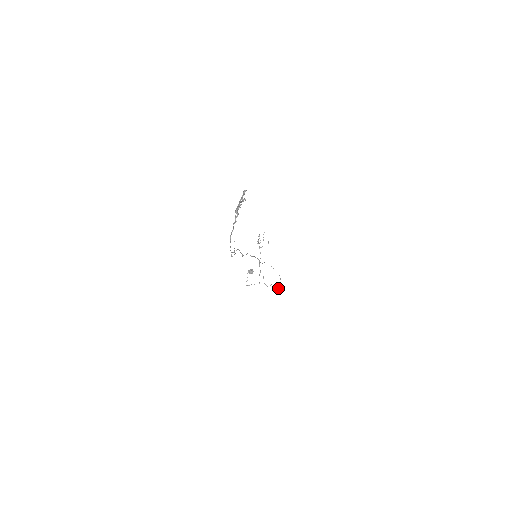
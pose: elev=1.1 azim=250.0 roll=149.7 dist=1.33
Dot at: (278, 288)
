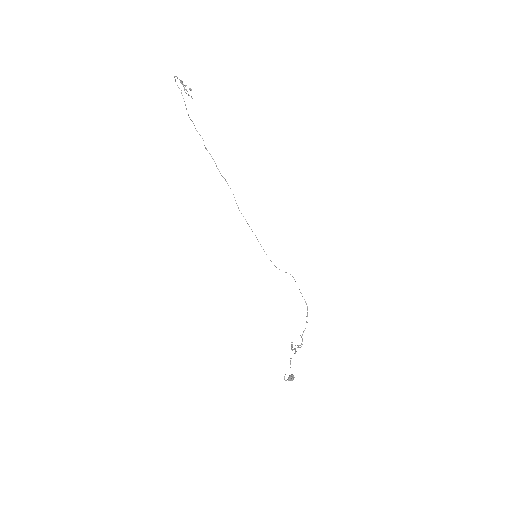
Dot at: (306, 316)
